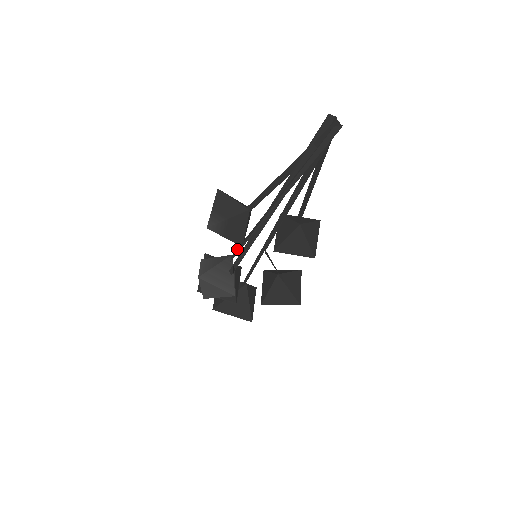
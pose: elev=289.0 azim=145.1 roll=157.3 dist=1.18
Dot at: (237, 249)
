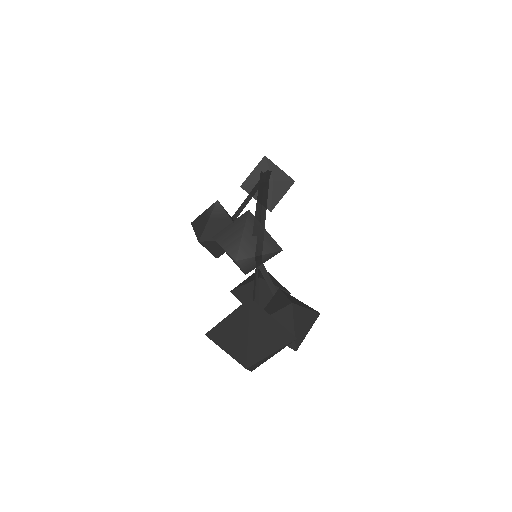
Dot at: occluded
